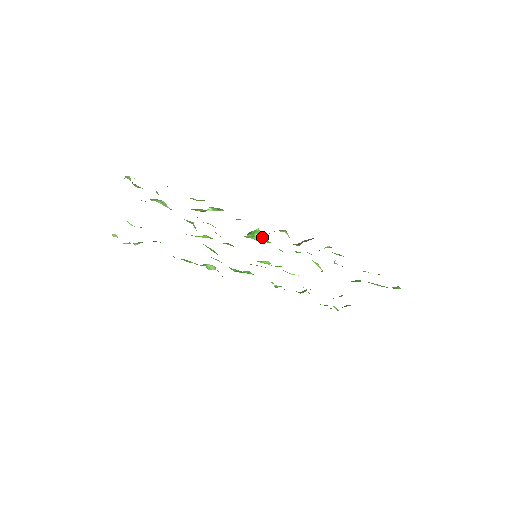
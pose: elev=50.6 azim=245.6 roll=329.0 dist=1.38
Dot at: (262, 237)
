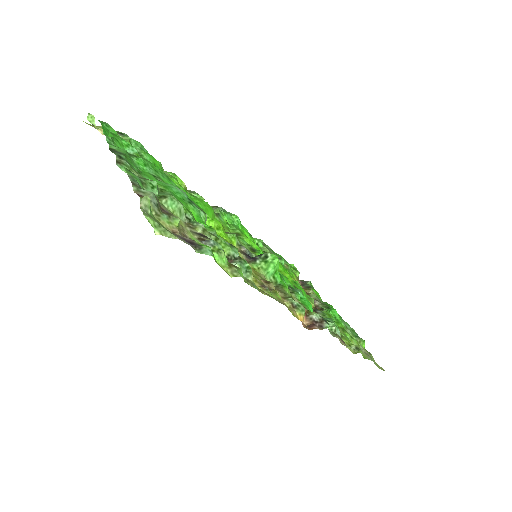
Dot at: (276, 271)
